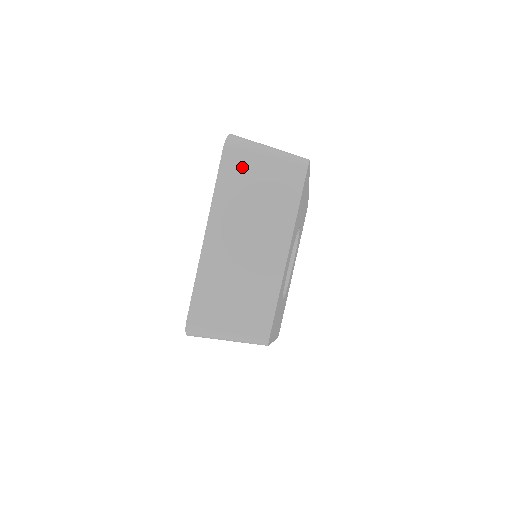
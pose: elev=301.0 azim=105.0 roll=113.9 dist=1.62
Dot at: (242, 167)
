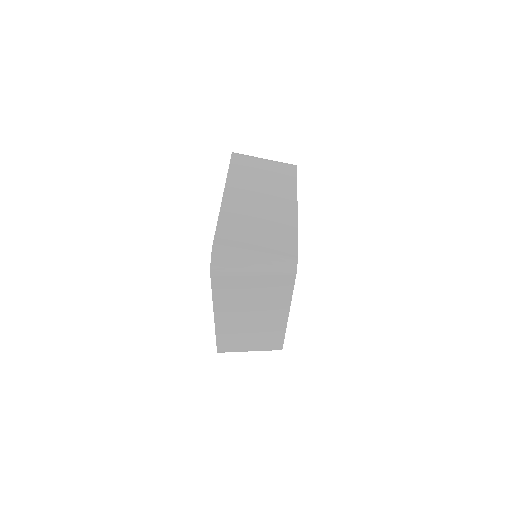
Dot at: (233, 283)
